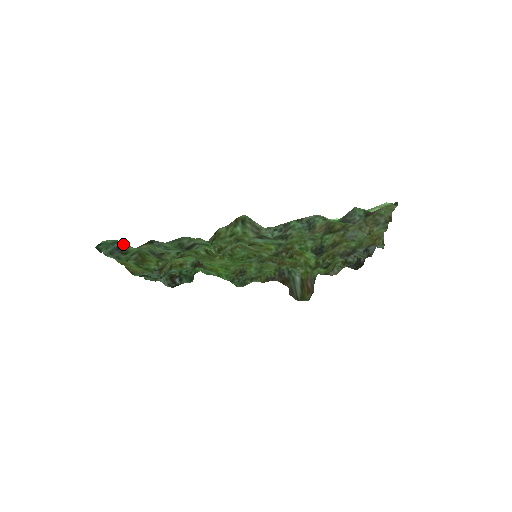
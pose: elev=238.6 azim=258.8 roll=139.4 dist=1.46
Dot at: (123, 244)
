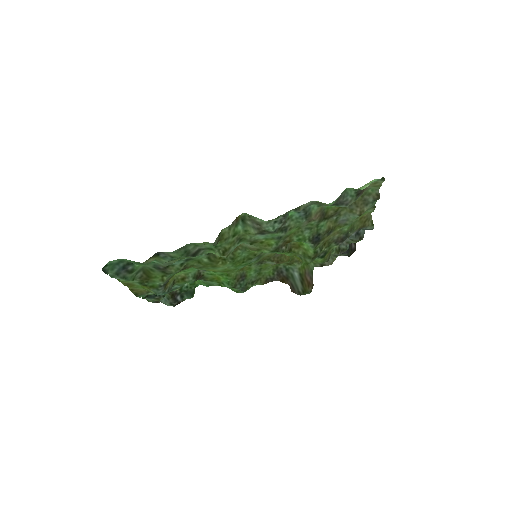
Dot at: (128, 262)
